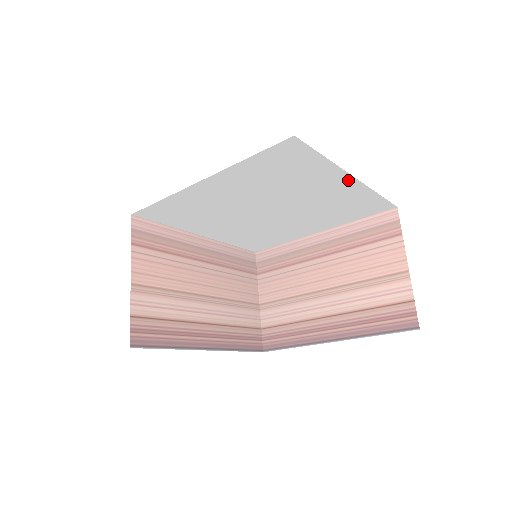
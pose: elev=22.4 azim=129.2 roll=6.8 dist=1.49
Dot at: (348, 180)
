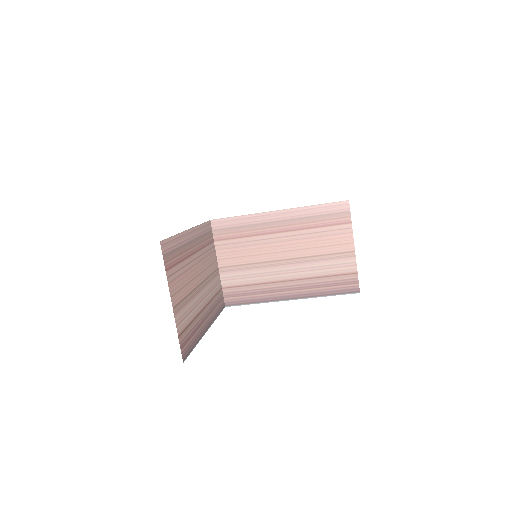
Dot at: occluded
